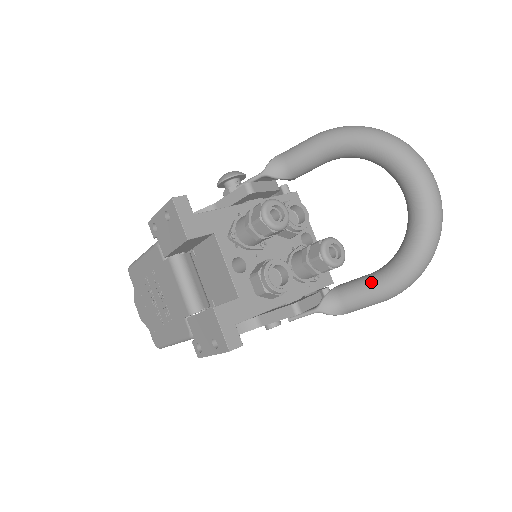
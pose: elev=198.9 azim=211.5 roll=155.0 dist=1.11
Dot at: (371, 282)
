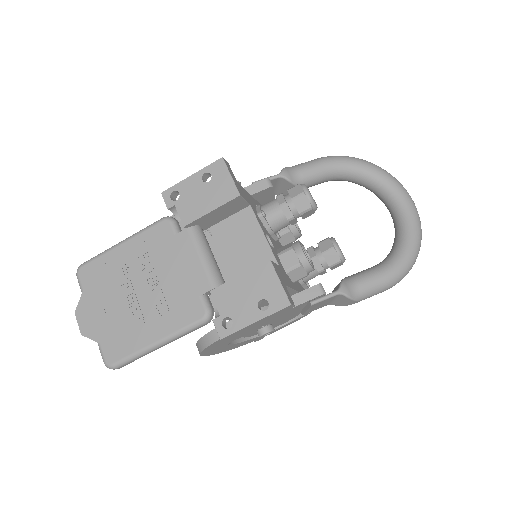
Dot at: (380, 268)
